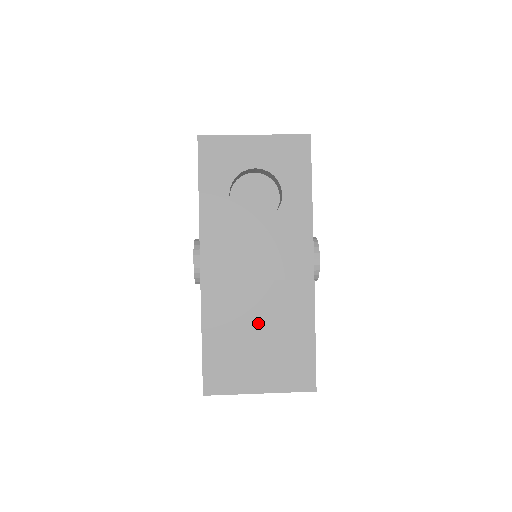
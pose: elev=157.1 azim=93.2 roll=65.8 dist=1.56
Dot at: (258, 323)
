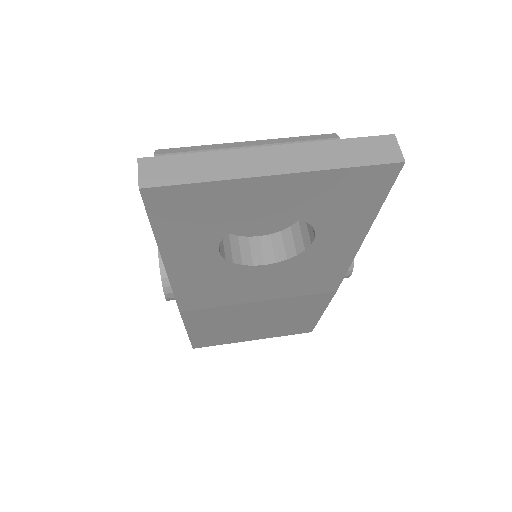
Dot at: (256, 319)
